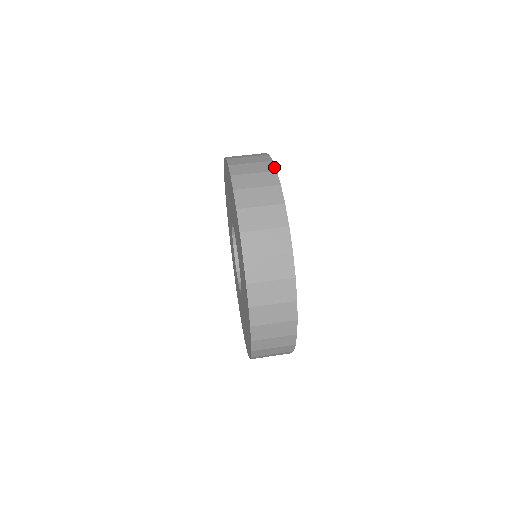
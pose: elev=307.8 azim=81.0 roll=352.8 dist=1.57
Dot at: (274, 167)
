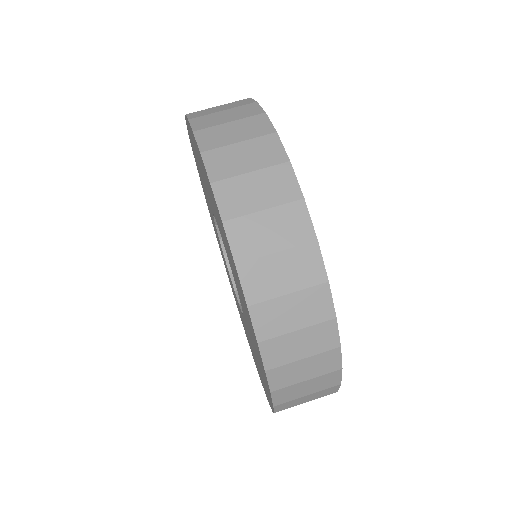
Dot at: (252, 100)
